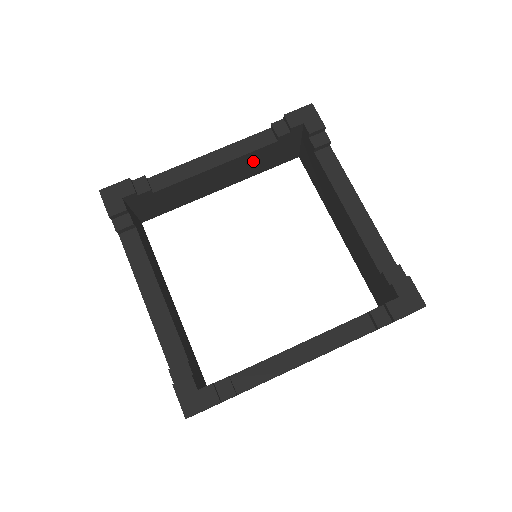
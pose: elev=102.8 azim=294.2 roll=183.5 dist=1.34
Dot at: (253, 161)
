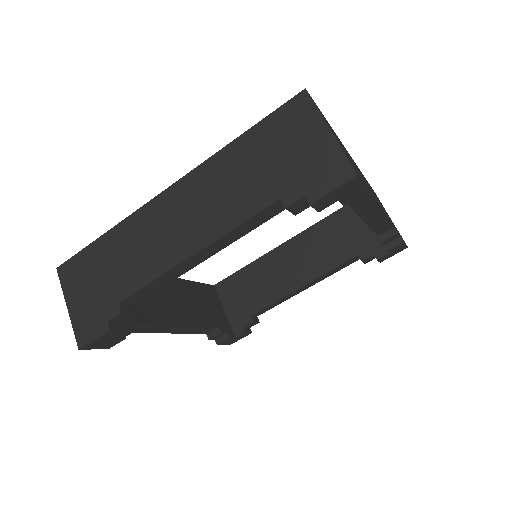
Dot at: occluded
